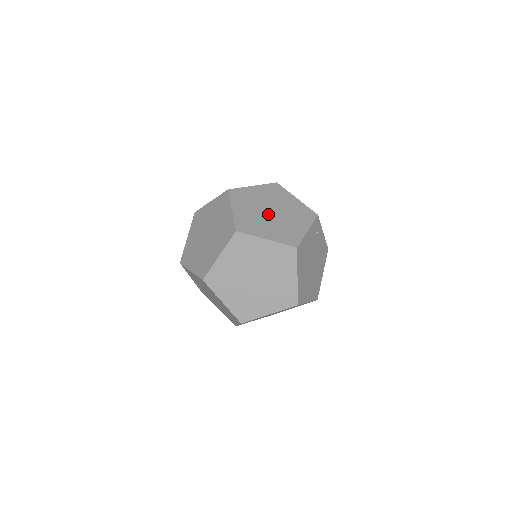
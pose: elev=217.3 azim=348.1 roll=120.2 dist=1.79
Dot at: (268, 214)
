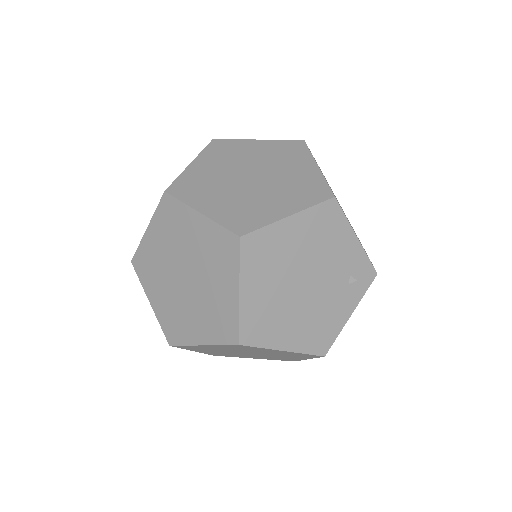
Dot at: occluded
